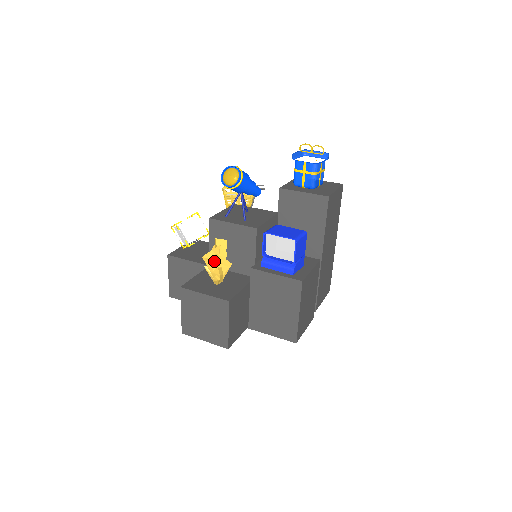
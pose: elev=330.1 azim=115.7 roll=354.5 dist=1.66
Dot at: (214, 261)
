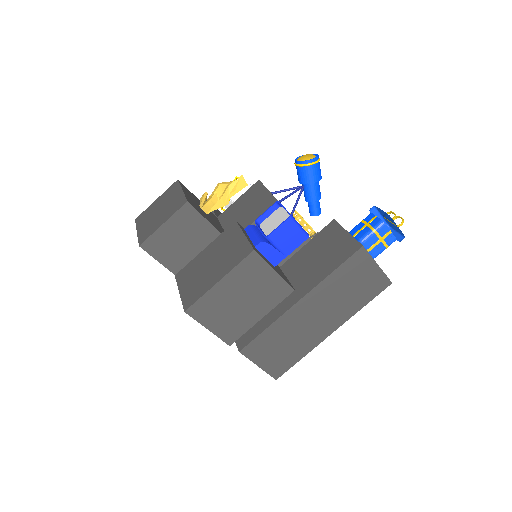
Dot at: (221, 190)
